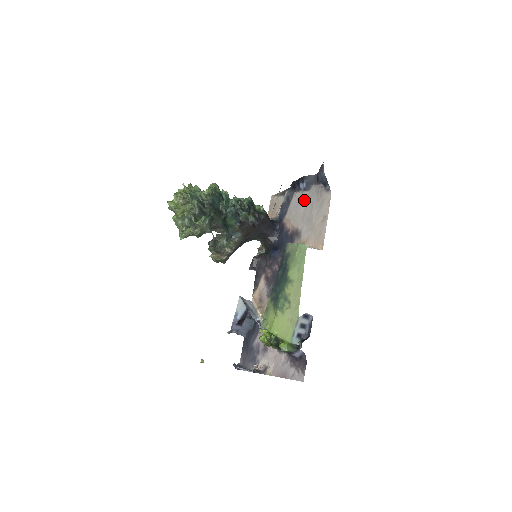
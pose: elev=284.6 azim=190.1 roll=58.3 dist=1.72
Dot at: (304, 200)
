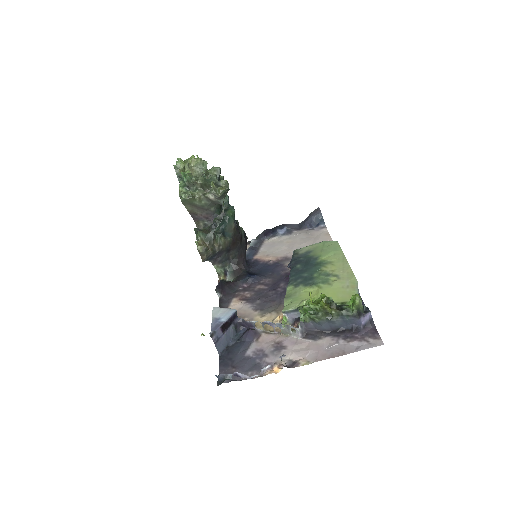
Dot at: (286, 240)
